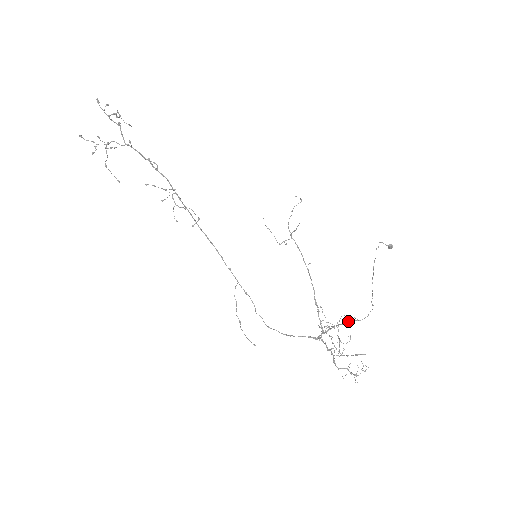
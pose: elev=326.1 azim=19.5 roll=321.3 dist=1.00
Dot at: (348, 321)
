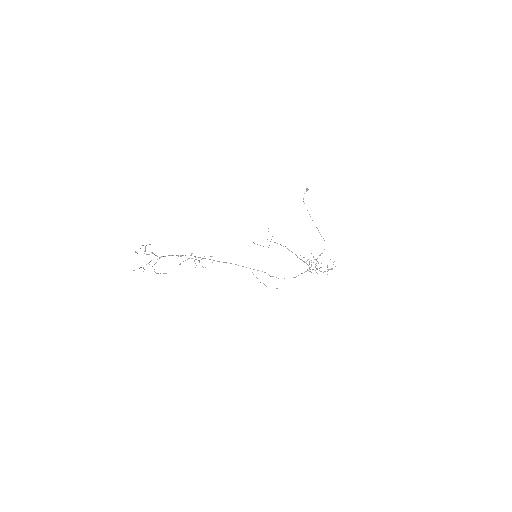
Dot at: occluded
